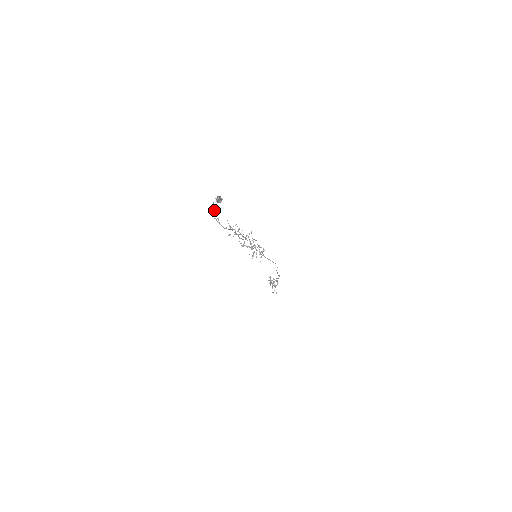
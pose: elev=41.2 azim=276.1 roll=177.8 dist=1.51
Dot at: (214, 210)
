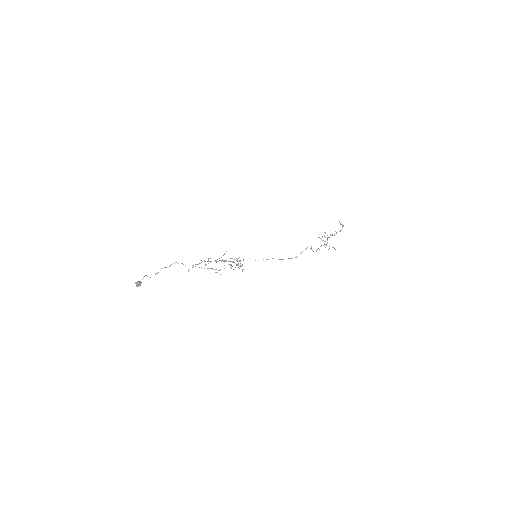
Dot at: (166, 267)
